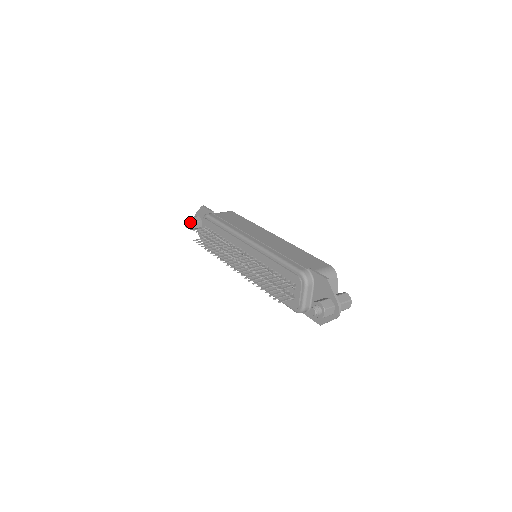
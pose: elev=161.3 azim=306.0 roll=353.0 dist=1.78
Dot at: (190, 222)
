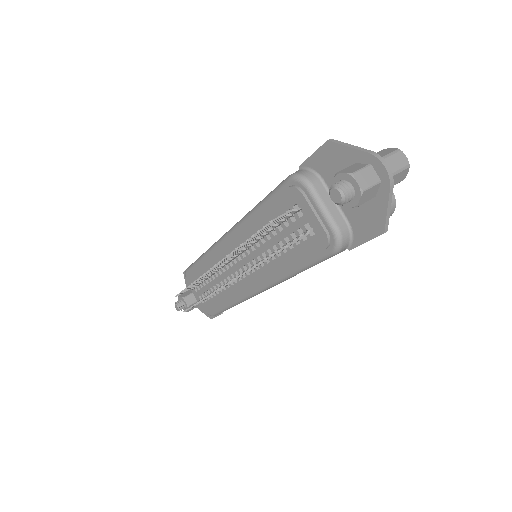
Dot at: (180, 301)
